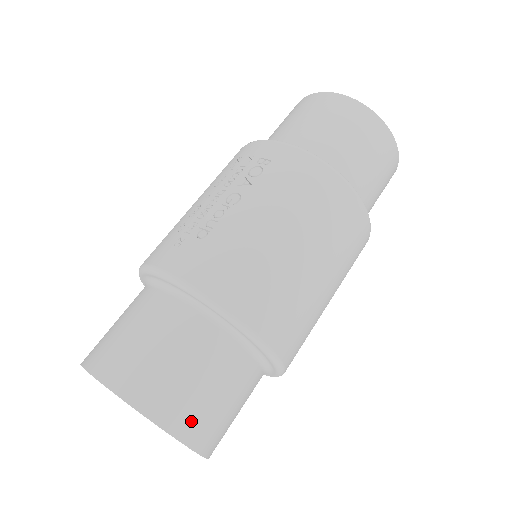
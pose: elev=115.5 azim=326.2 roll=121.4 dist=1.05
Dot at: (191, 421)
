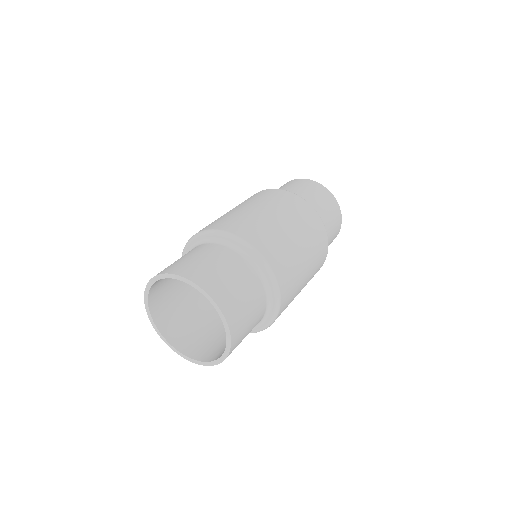
Dot at: (210, 282)
